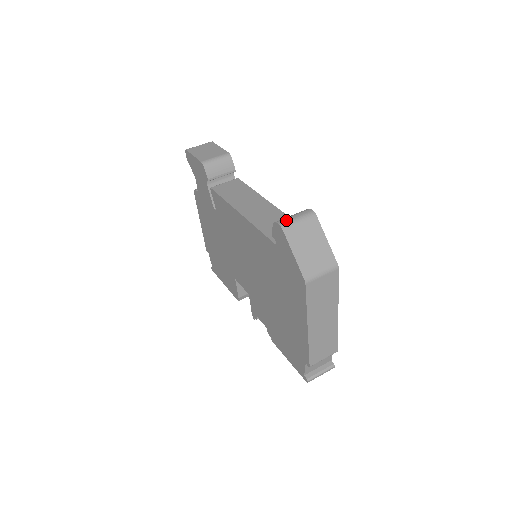
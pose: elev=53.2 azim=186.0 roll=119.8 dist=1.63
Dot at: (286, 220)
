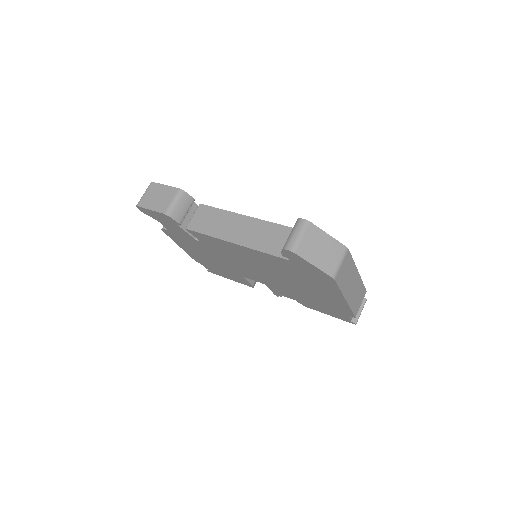
Dot at: (291, 243)
